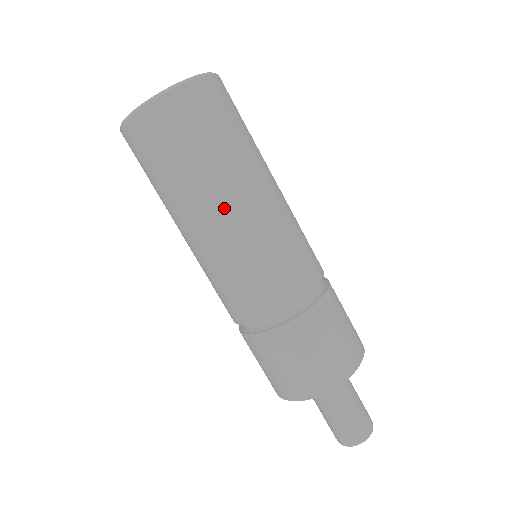
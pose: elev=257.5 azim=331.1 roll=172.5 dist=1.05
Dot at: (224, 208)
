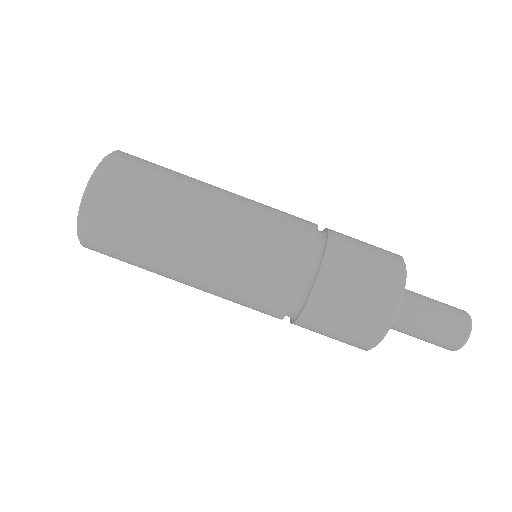
Dot at: (198, 225)
